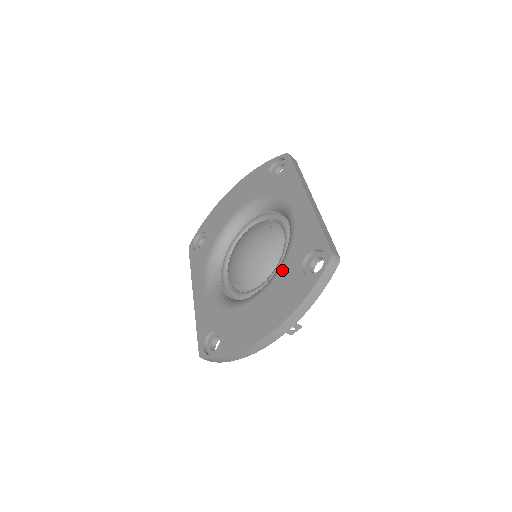
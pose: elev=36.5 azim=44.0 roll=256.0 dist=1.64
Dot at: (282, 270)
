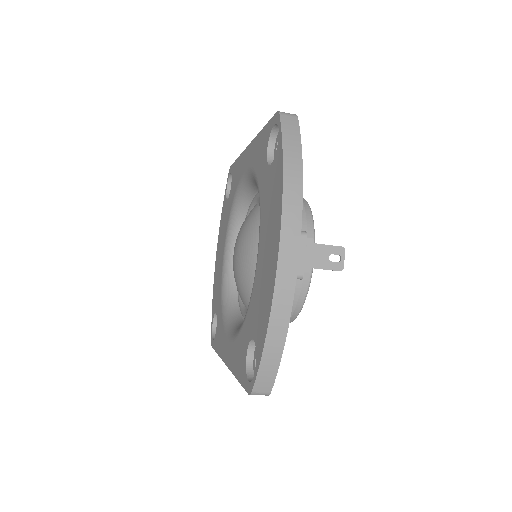
Dot at: (260, 199)
